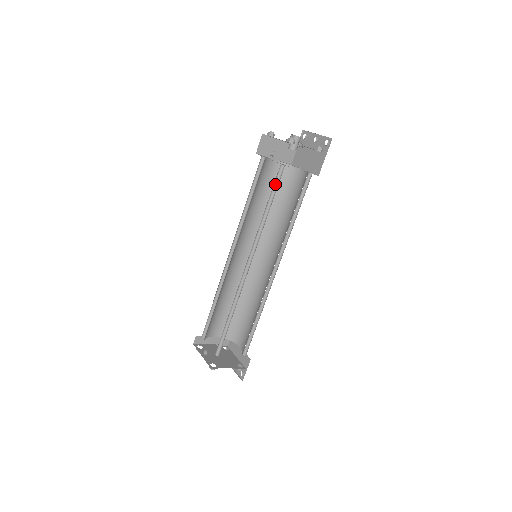
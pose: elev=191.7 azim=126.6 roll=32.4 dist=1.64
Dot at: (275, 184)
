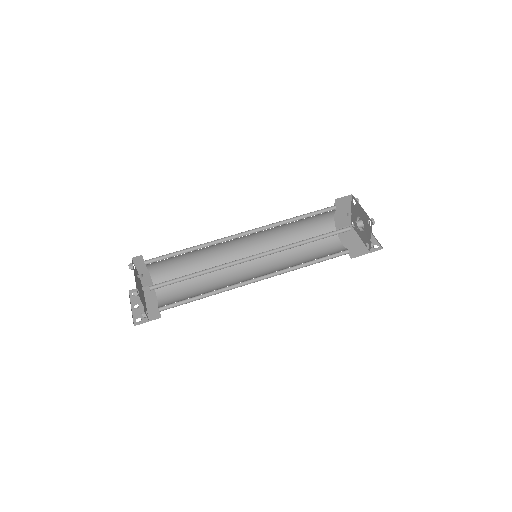
Dot at: (332, 232)
